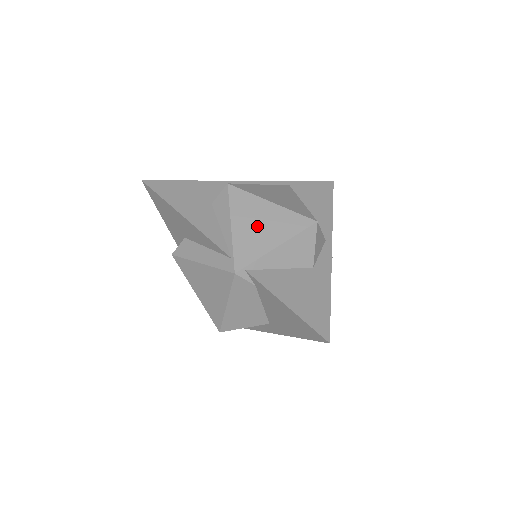
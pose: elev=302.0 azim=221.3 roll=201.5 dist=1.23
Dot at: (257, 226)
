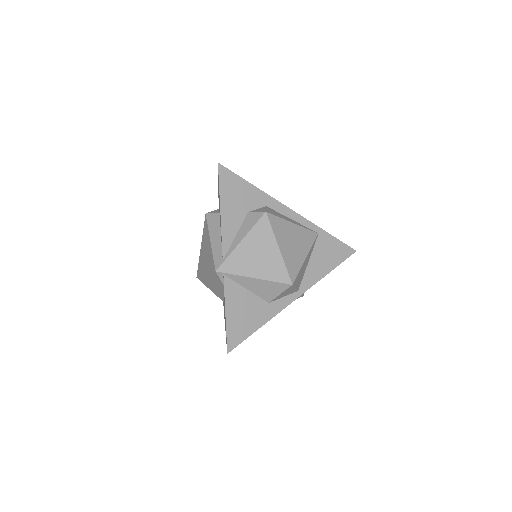
Dot at: (255, 255)
